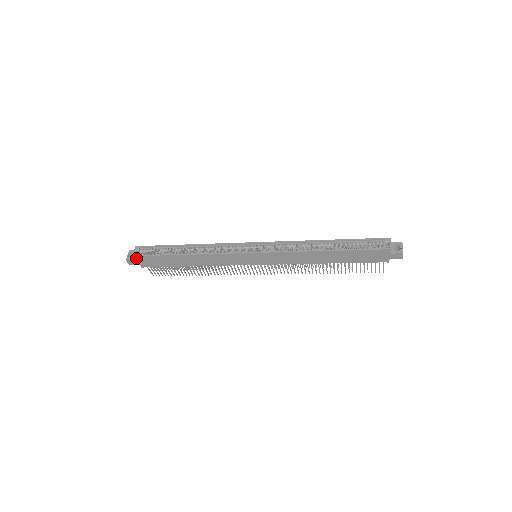
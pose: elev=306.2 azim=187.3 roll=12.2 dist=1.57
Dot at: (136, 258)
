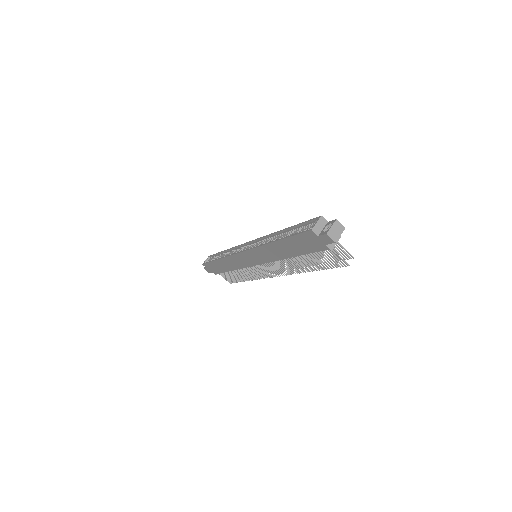
Dot at: (205, 266)
